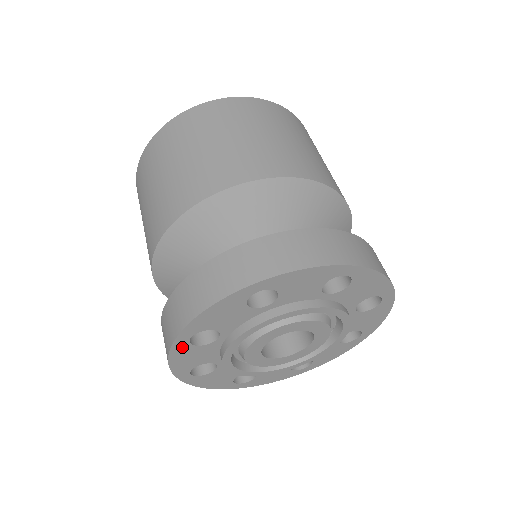
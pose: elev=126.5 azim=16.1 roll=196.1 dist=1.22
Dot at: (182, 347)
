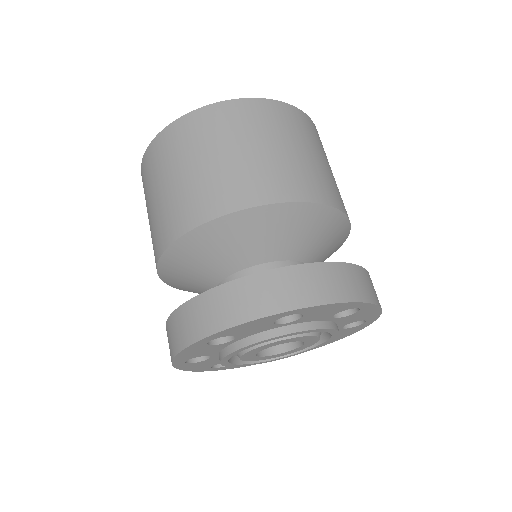
Dot at: (185, 365)
